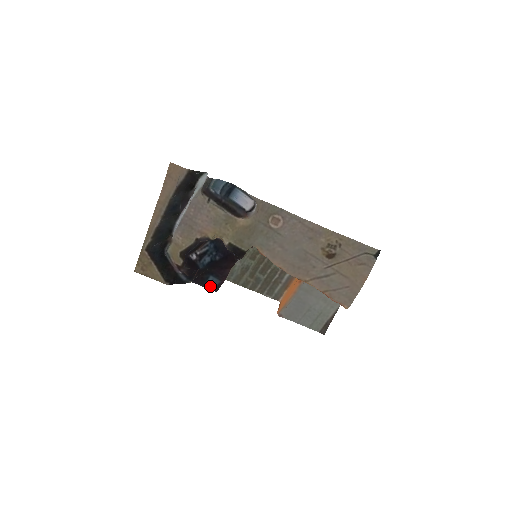
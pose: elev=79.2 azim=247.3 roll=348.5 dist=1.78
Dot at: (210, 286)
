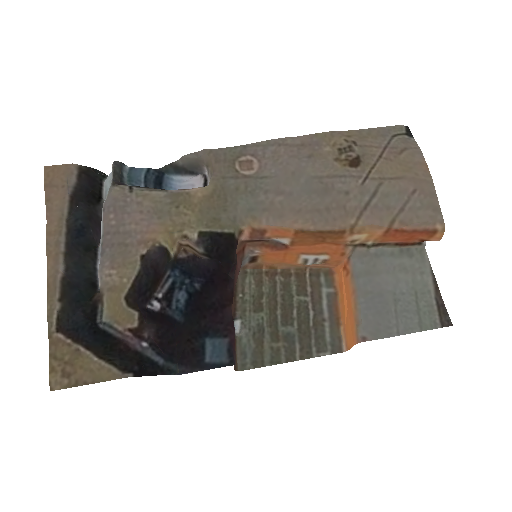
Dot at: (216, 361)
